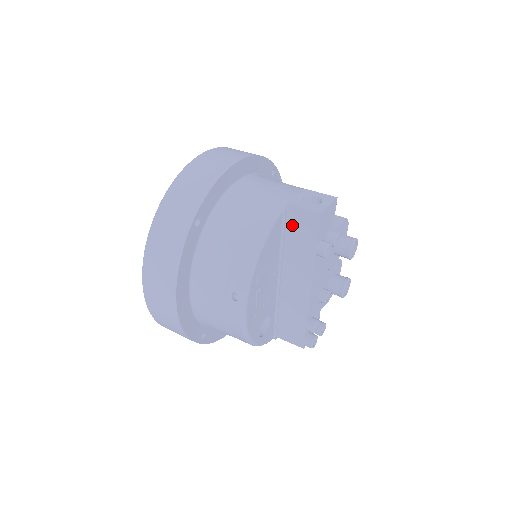
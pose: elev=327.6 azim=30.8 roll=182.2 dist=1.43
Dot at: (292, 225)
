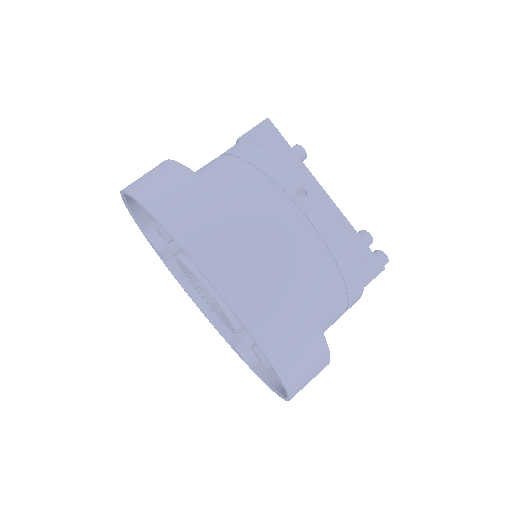
Dot at: occluded
